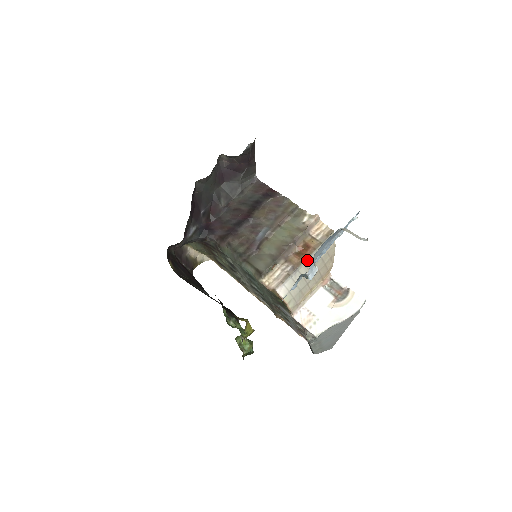
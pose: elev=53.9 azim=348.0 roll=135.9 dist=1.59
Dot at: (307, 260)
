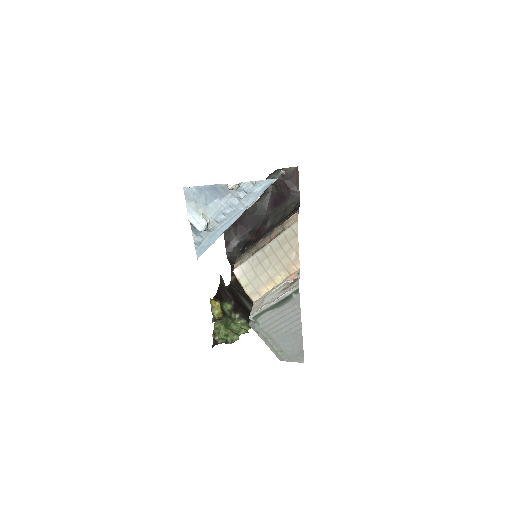
Dot at: (266, 247)
